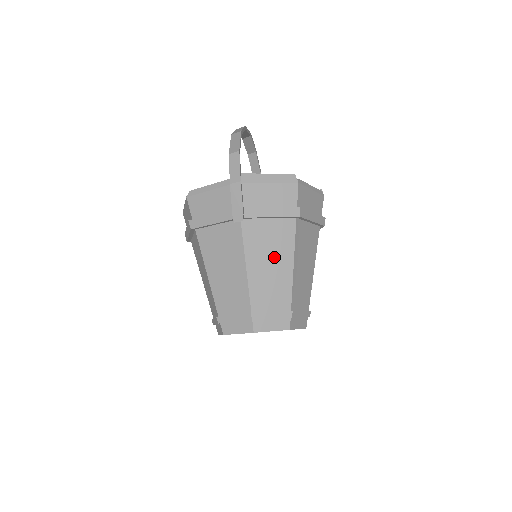
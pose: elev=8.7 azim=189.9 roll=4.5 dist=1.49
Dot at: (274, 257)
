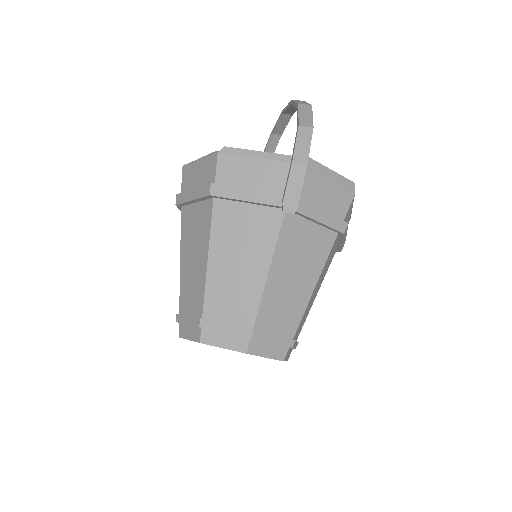
Dot at: (301, 270)
